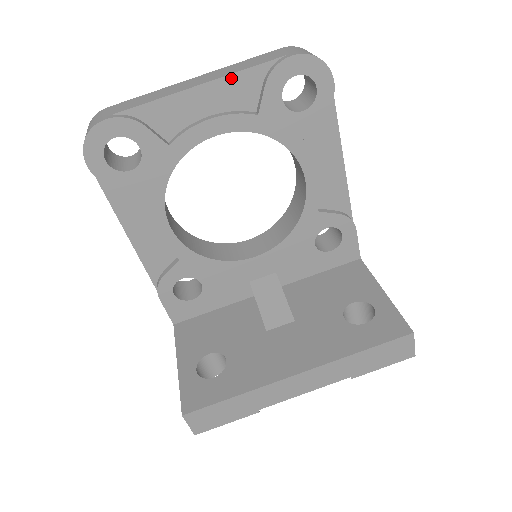
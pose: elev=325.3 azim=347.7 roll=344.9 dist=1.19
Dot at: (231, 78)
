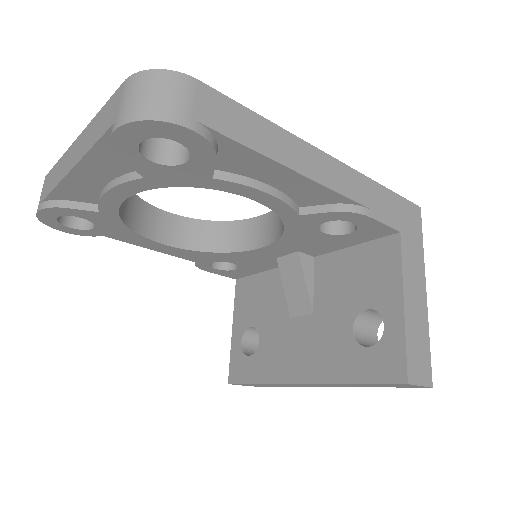
Dot at: (89, 157)
